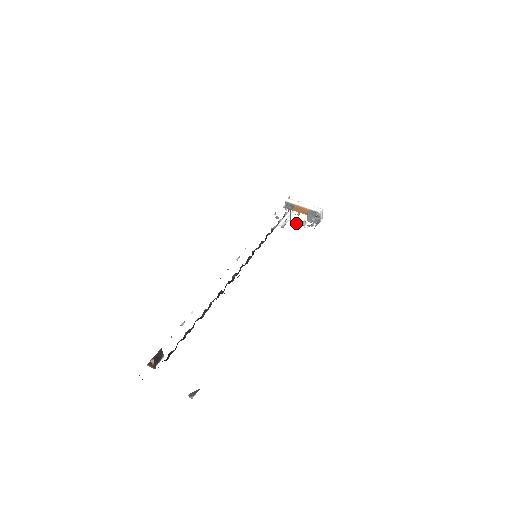
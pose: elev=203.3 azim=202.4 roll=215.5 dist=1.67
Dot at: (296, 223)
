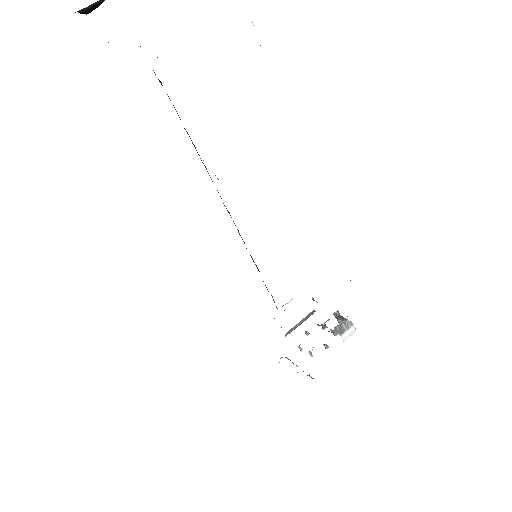
Dot at: occluded
